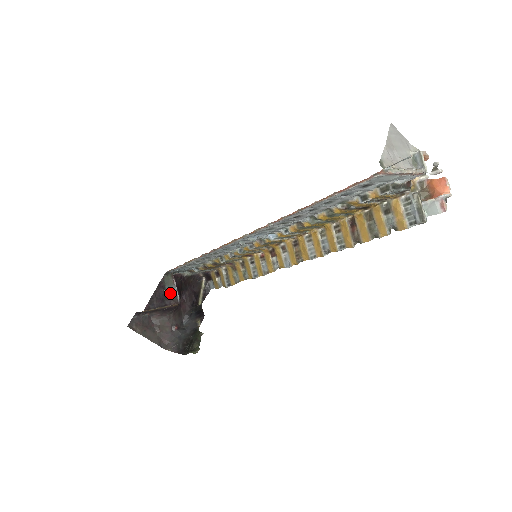
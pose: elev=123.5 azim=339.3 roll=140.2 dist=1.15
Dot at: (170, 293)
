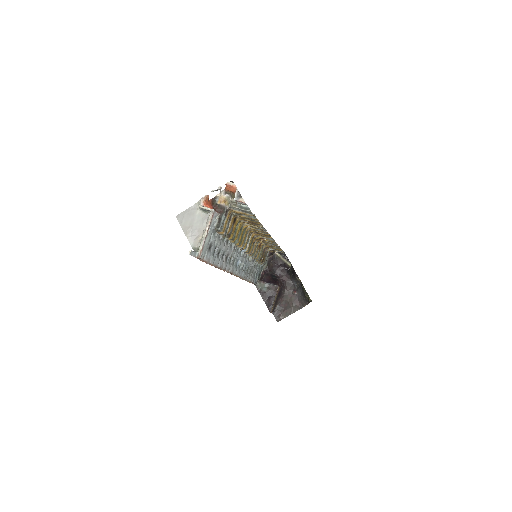
Dot at: (269, 289)
